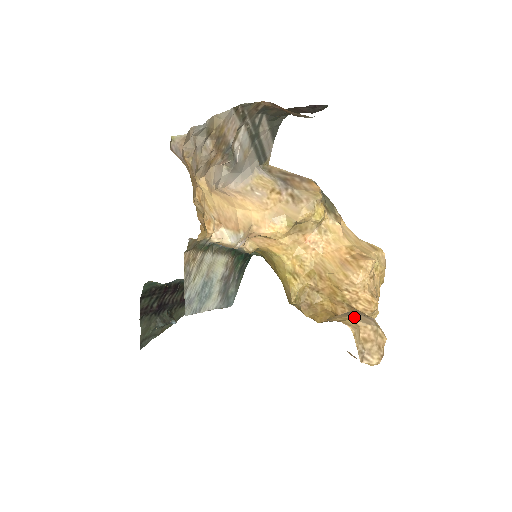
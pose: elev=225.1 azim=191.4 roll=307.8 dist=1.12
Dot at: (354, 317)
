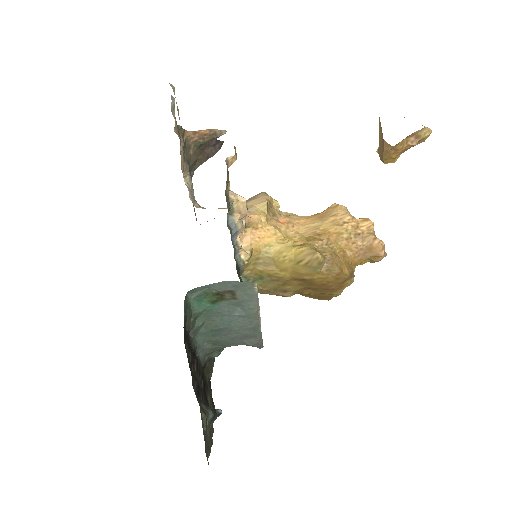
Dot at: occluded
